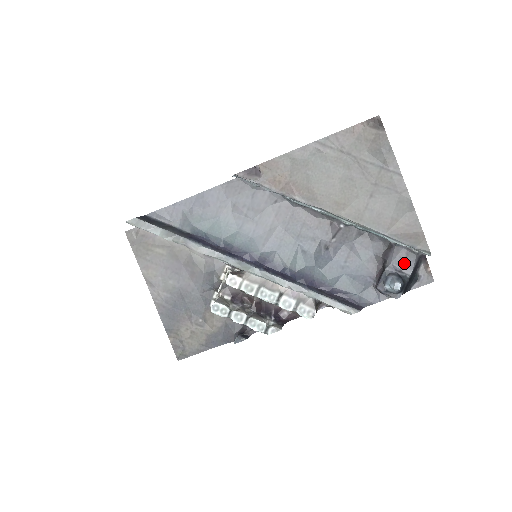
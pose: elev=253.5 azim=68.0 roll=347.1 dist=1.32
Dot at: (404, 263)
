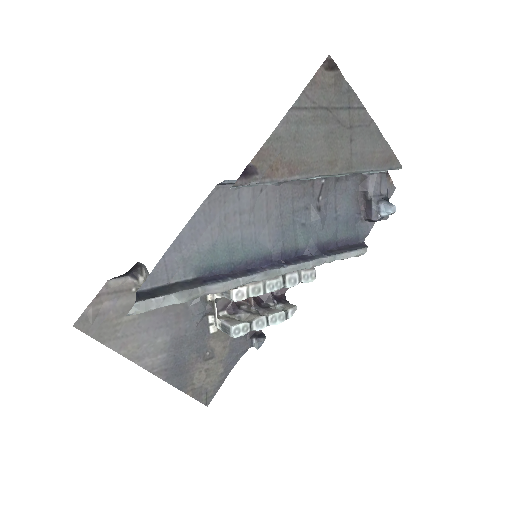
Dot at: (381, 186)
